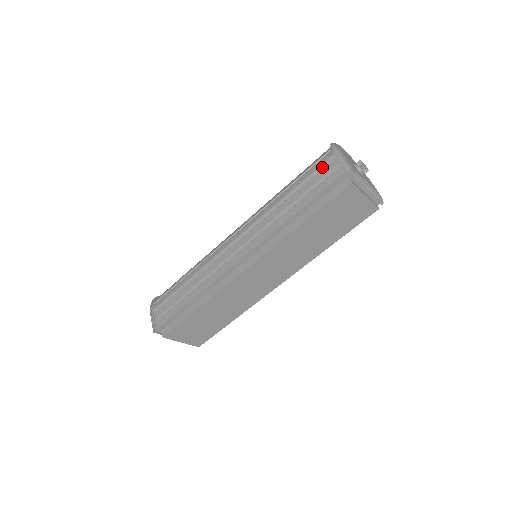
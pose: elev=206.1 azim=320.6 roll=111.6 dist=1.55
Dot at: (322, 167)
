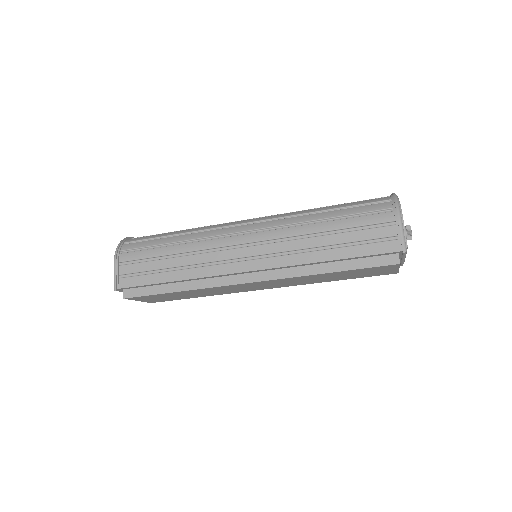
Dot at: (376, 224)
